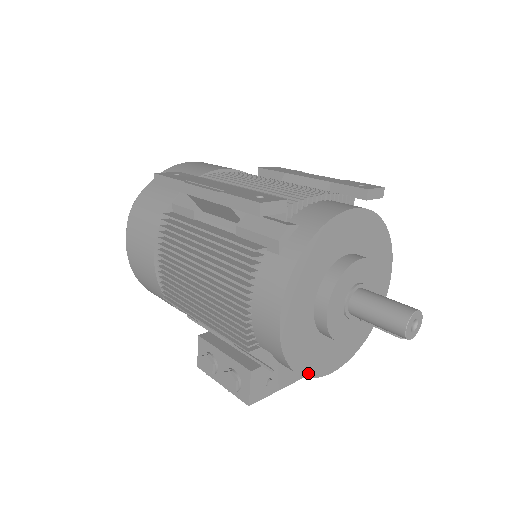
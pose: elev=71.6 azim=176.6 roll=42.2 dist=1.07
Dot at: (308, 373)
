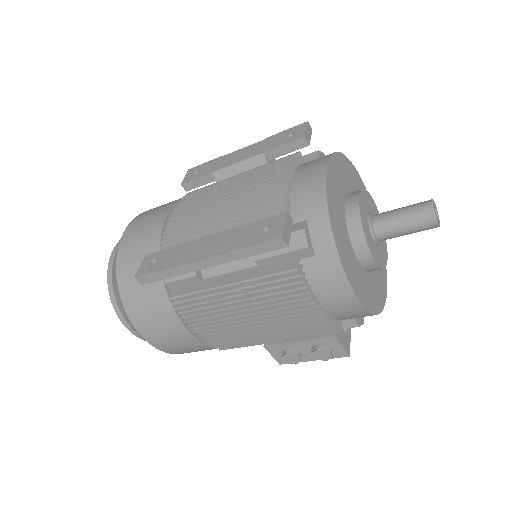
Dot at: (382, 304)
